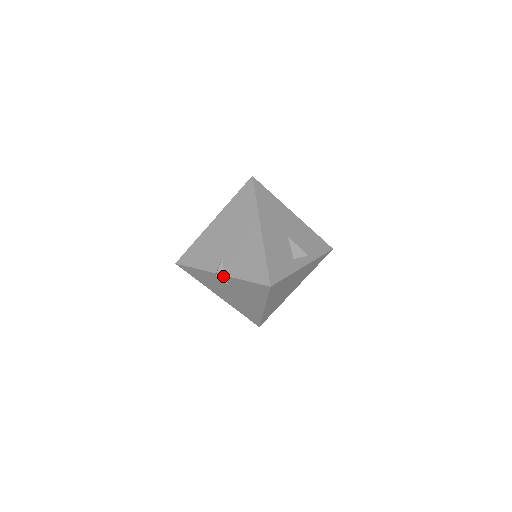
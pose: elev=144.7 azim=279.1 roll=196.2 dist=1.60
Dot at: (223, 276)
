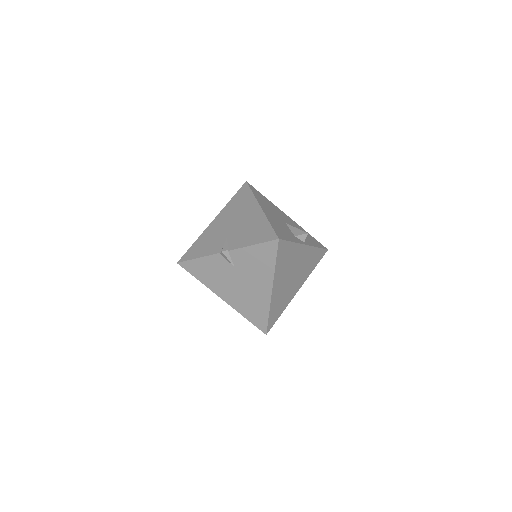
Dot at: (228, 253)
